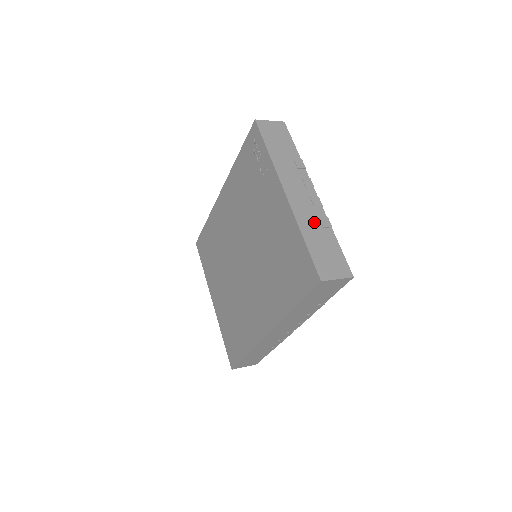
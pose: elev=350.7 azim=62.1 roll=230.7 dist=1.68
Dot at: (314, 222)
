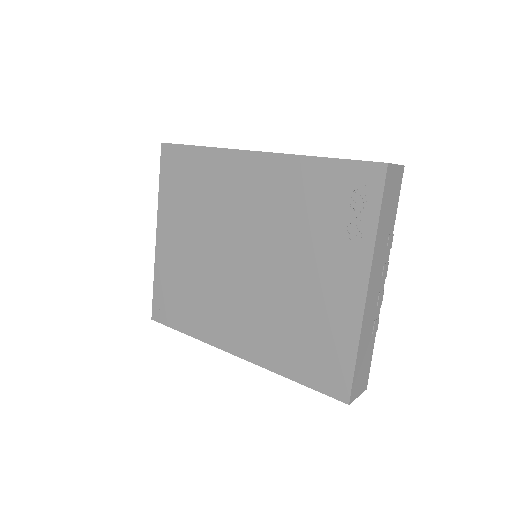
Dot at: (370, 329)
